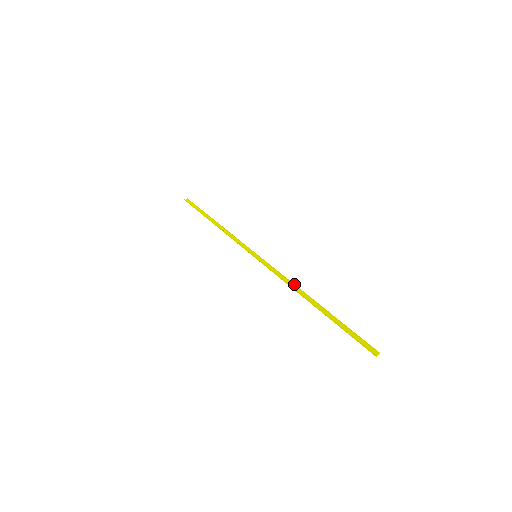
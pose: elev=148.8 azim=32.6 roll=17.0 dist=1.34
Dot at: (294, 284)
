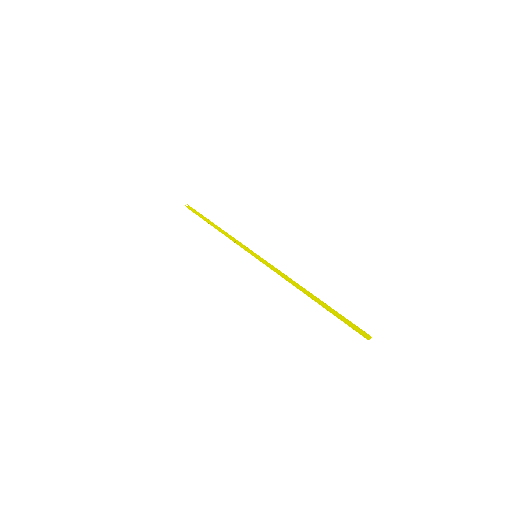
Dot at: occluded
